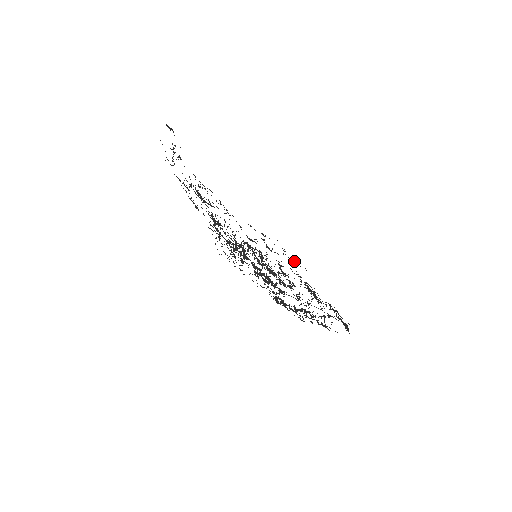
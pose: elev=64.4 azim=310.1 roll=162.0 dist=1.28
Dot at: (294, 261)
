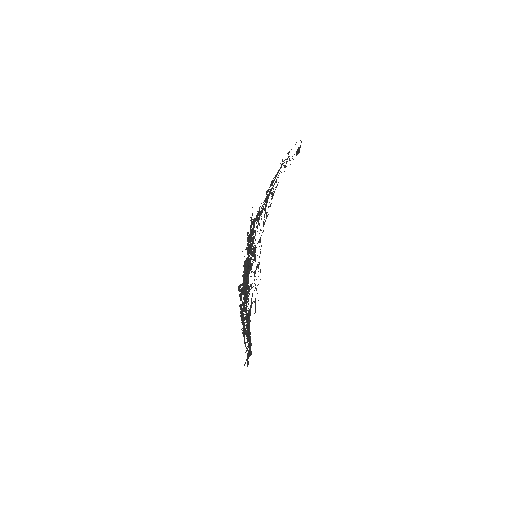
Dot at: occluded
